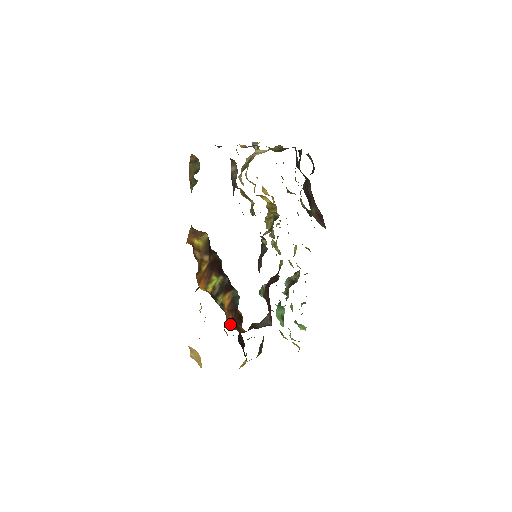
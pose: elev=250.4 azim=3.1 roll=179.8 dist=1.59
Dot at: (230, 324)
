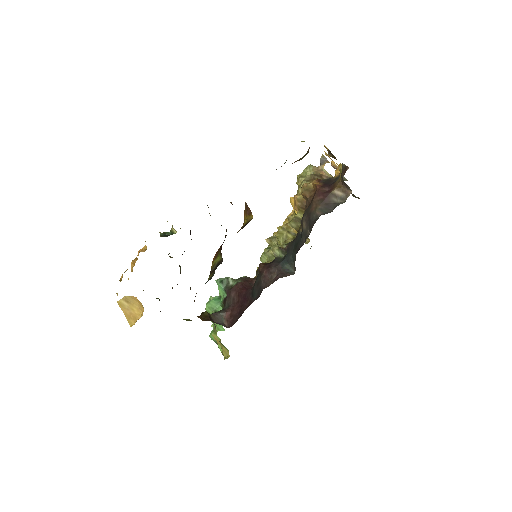
Dot at: occluded
